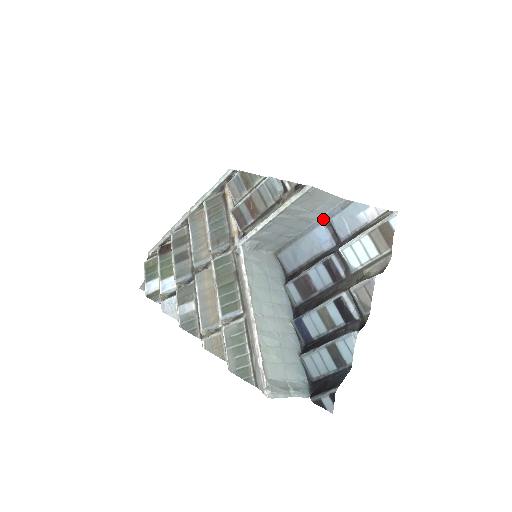
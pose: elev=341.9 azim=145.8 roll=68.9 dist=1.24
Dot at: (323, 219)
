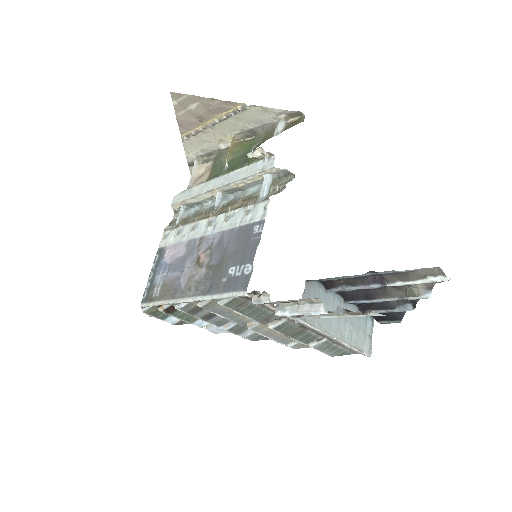
Dot at: occluded
